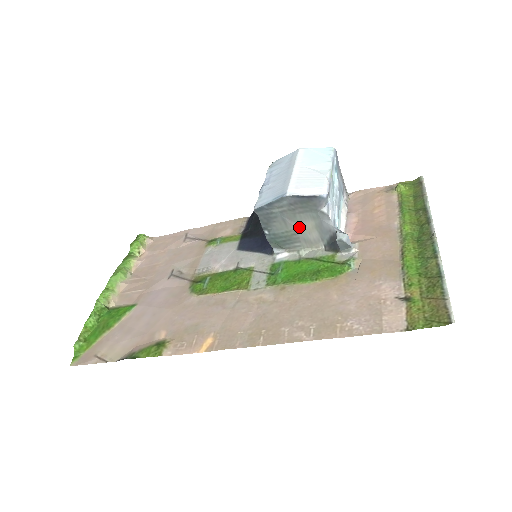
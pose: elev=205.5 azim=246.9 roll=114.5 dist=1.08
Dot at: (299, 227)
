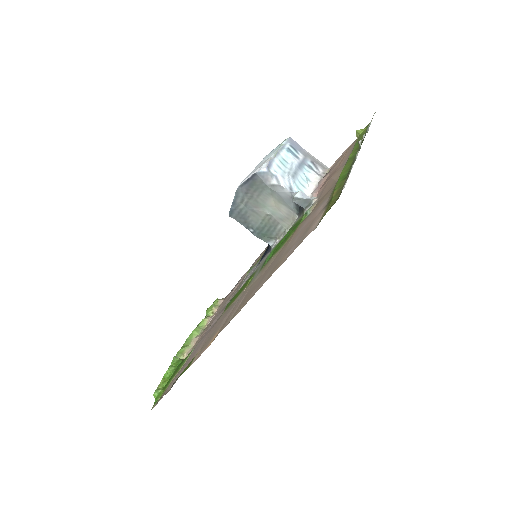
Dot at: (268, 210)
